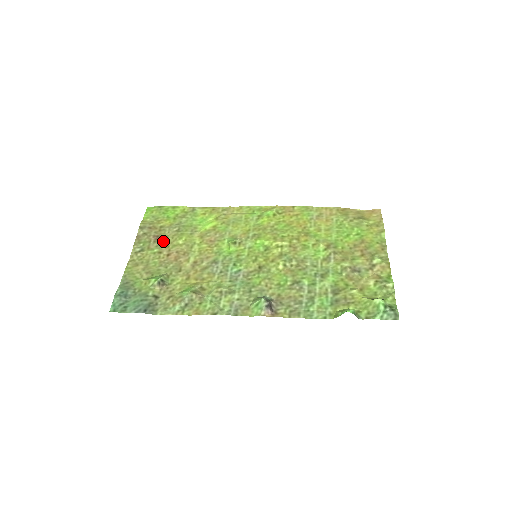
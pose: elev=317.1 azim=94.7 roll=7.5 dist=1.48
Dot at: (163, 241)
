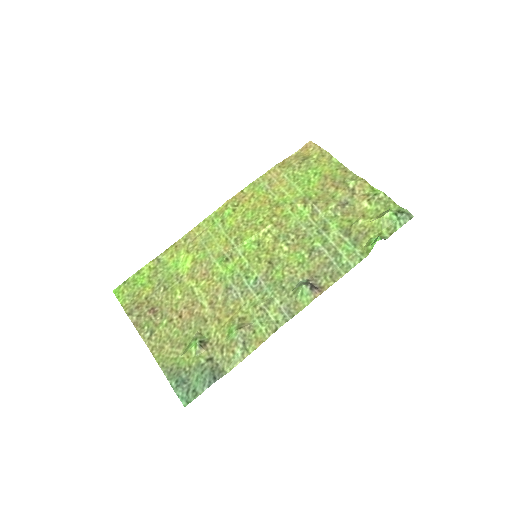
Dot at: (162, 309)
